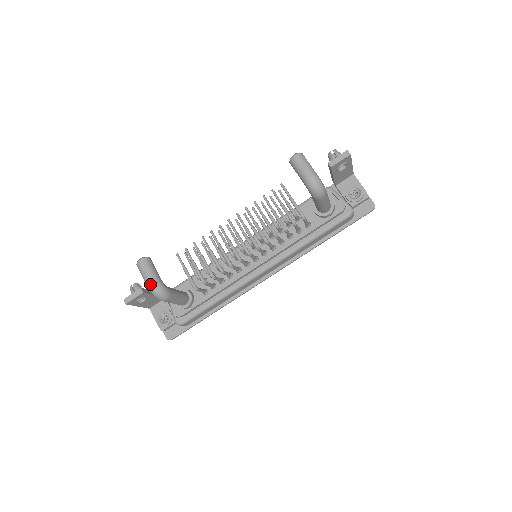
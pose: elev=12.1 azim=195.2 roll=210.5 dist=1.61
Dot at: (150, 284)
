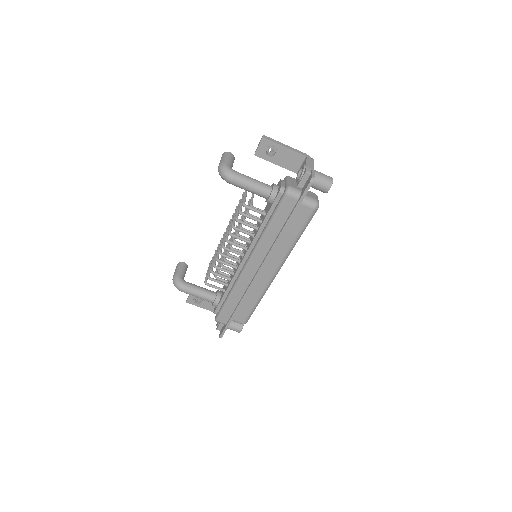
Dot at: occluded
